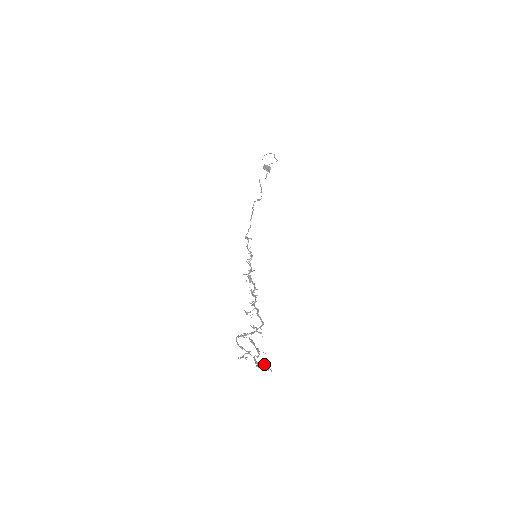
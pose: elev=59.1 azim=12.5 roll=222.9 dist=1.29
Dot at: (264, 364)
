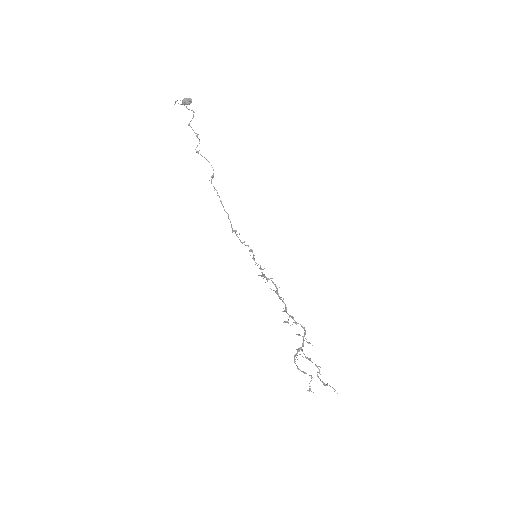
Dot at: occluded
